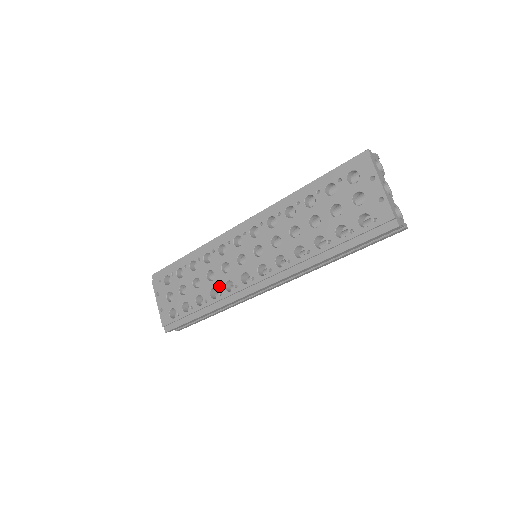
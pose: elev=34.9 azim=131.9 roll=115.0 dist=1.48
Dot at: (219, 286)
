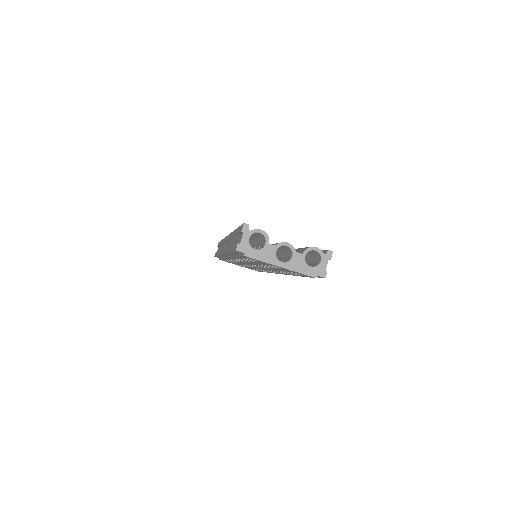
Dot at: occluded
